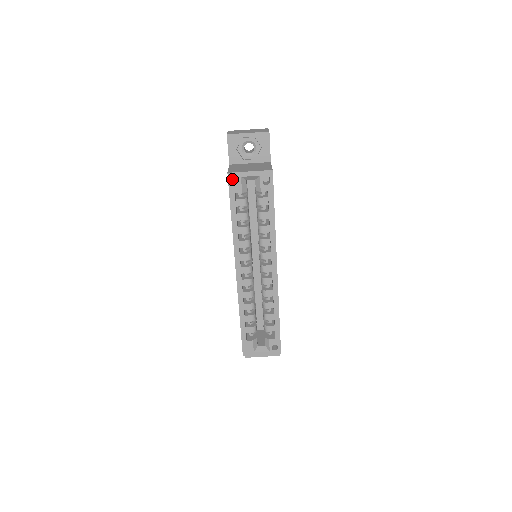
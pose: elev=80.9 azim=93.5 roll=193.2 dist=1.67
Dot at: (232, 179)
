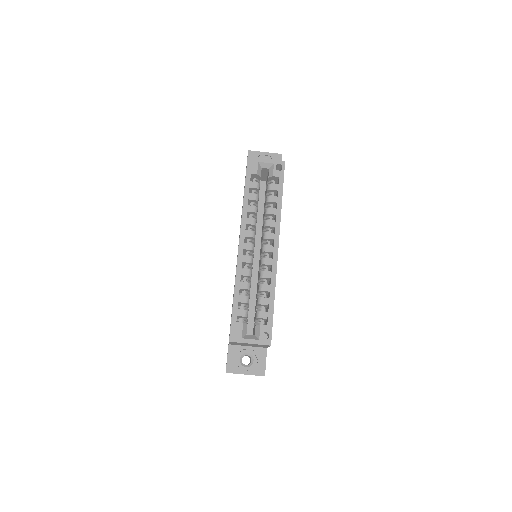
Dot at: (251, 162)
